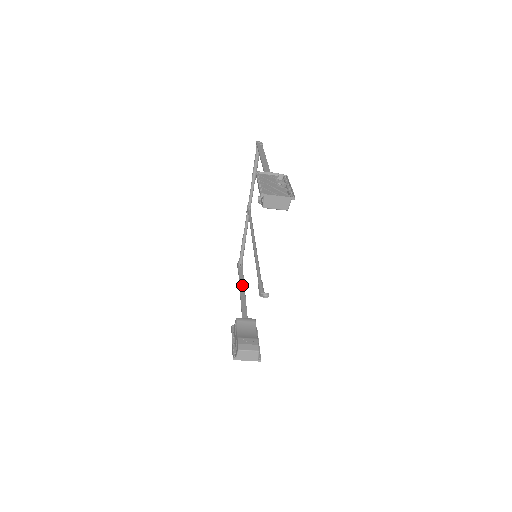
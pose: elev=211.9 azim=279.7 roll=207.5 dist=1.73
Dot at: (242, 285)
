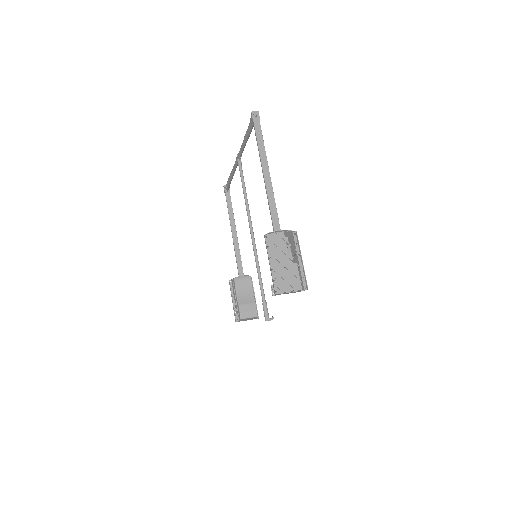
Dot at: (233, 223)
